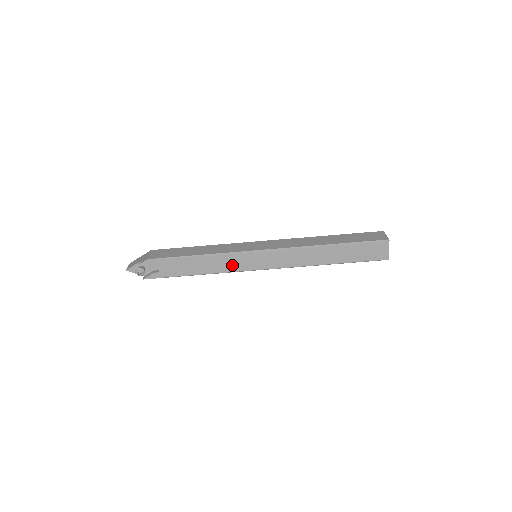
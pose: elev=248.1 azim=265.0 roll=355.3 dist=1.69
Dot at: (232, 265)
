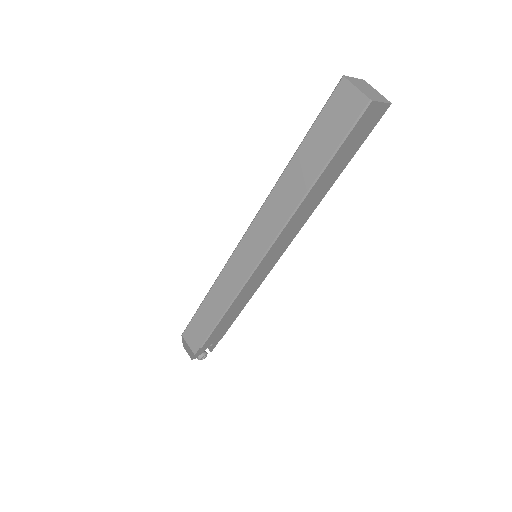
Dot at: (252, 289)
